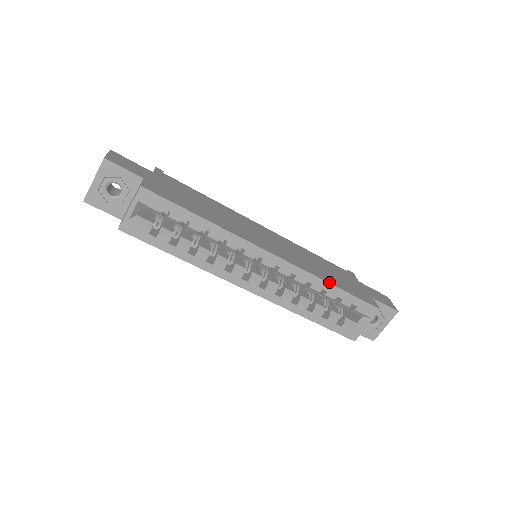
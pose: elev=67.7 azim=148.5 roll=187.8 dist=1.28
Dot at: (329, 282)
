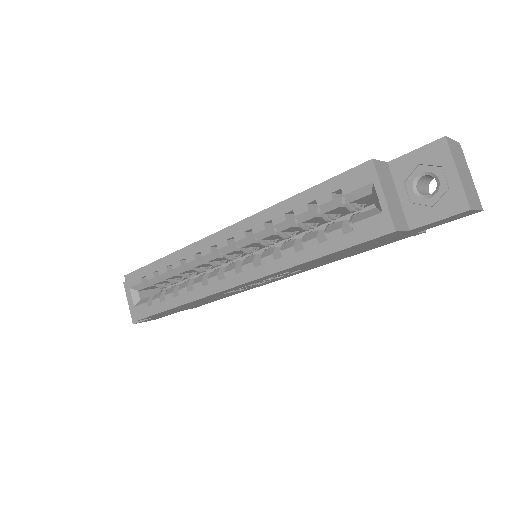
Dot at: (286, 200)
